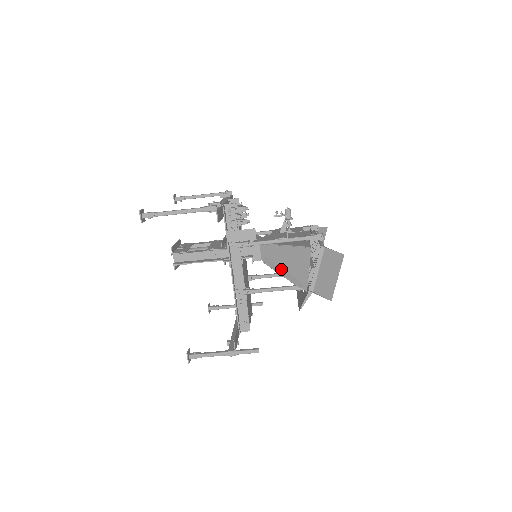
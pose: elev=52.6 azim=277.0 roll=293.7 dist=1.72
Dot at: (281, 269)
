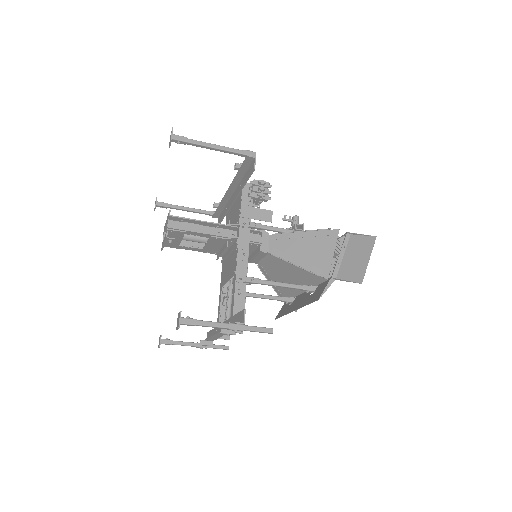
Dot at: (295, 258)
